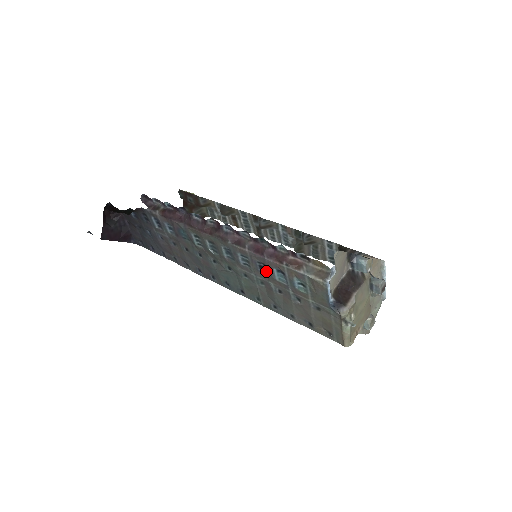
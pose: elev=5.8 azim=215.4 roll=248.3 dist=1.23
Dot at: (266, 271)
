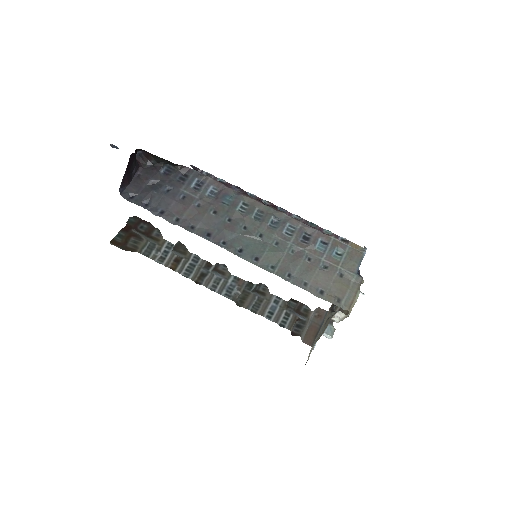
Dot at: (308, 241)
